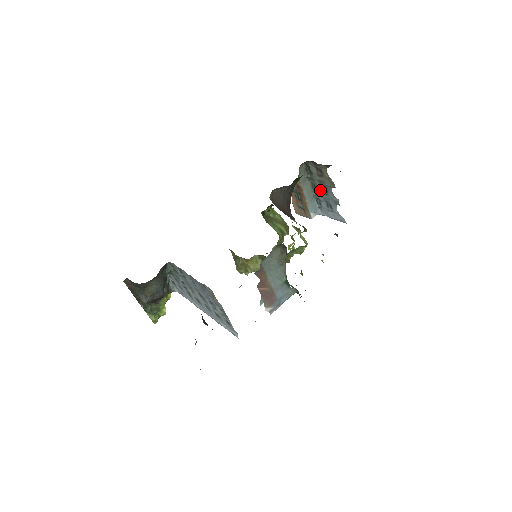
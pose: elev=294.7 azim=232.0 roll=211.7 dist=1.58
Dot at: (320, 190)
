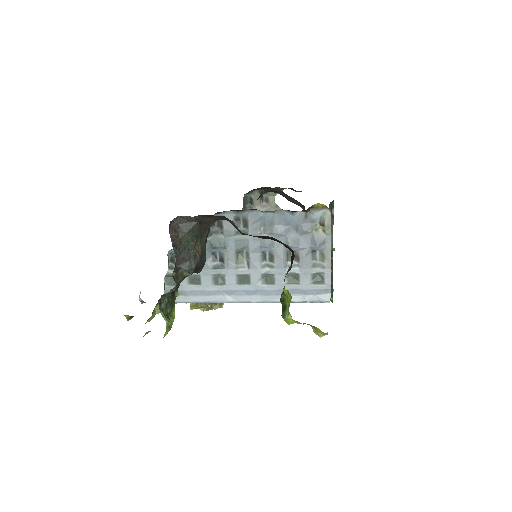
Dot at: occluded
